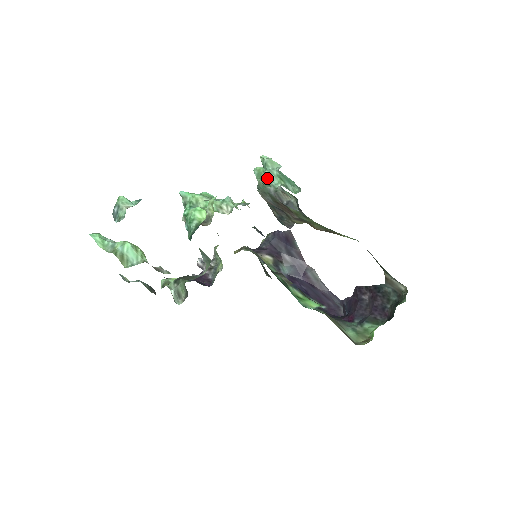
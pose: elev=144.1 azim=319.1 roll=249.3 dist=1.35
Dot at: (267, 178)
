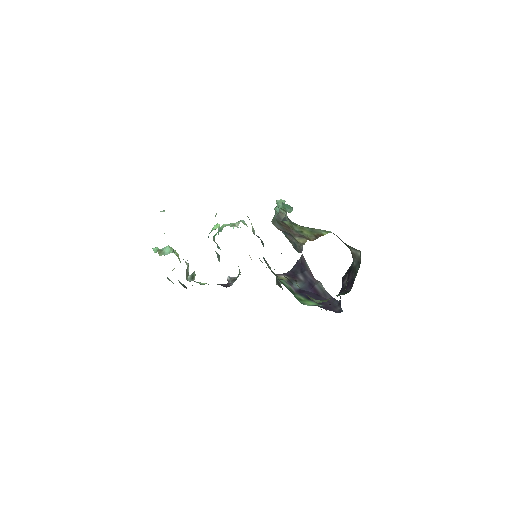
Dot at: (276, 210)
